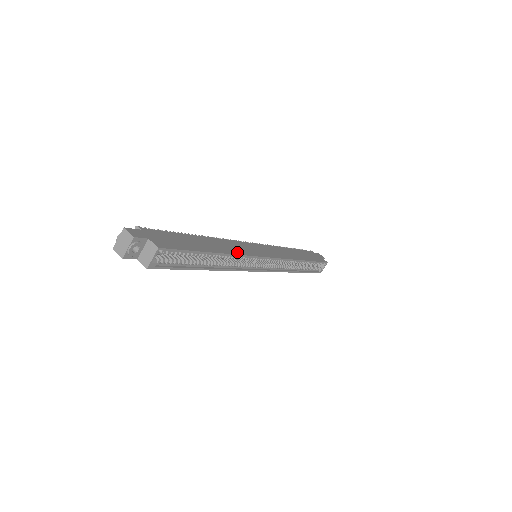
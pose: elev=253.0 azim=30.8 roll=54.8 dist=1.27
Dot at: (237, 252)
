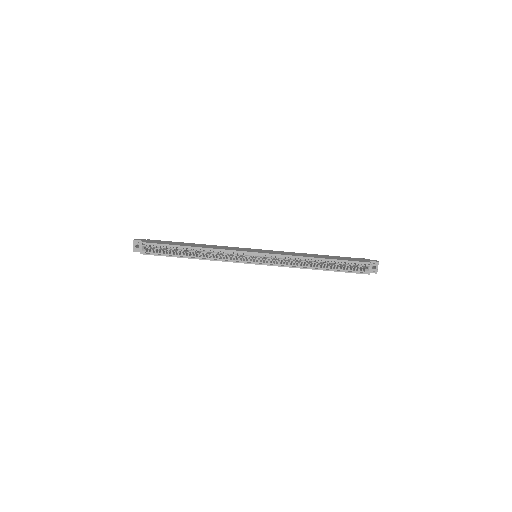
Dot at: (216, 248)
